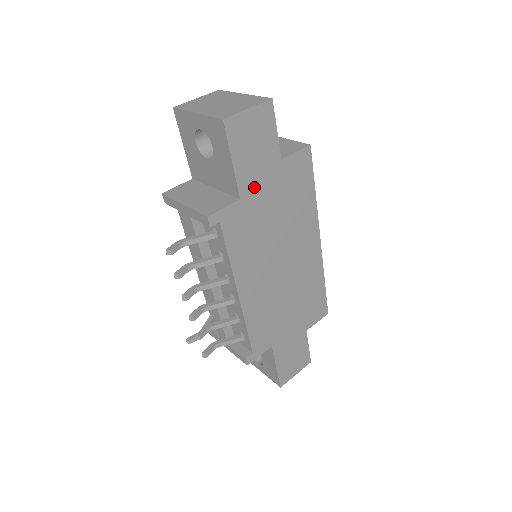
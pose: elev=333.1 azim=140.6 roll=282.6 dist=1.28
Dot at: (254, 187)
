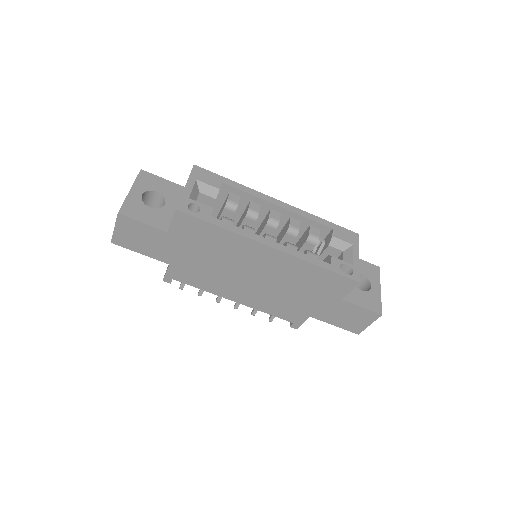
Dot at: (170, 255)
